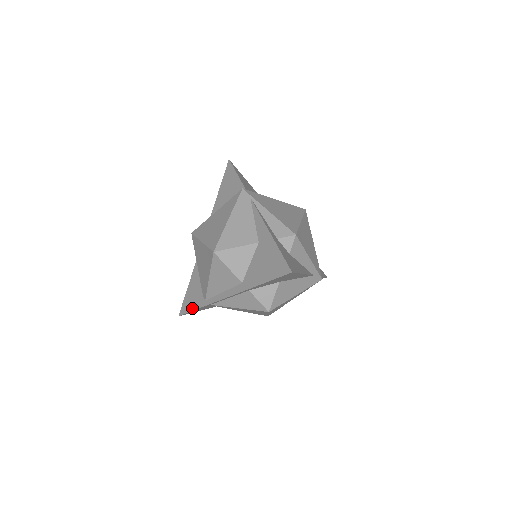
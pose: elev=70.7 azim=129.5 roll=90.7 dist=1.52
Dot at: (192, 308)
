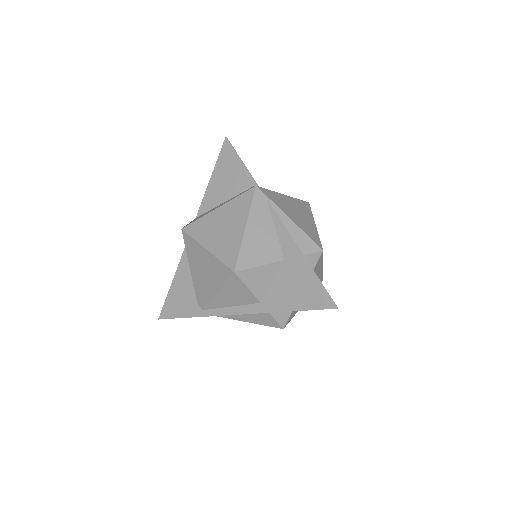
Dot at: (181, 315)
